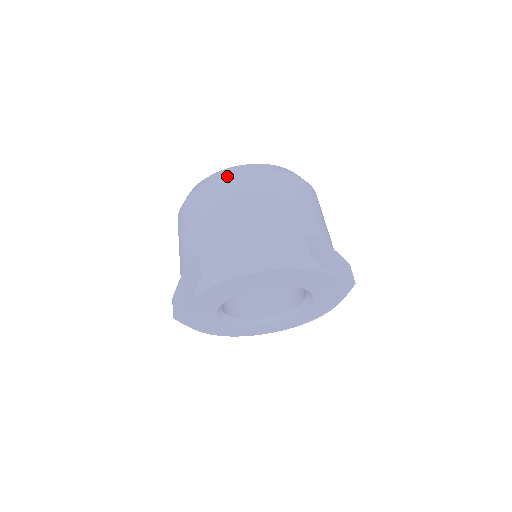
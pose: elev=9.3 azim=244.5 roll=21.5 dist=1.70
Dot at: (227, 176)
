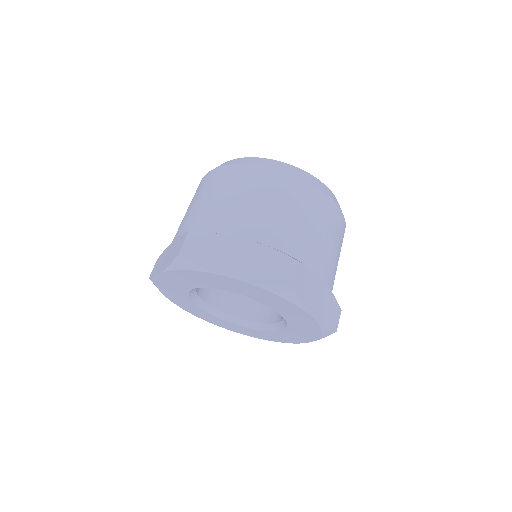
Dot at: (257, 166)
